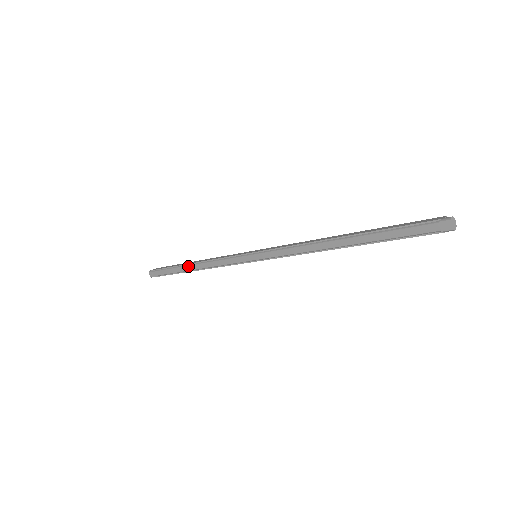
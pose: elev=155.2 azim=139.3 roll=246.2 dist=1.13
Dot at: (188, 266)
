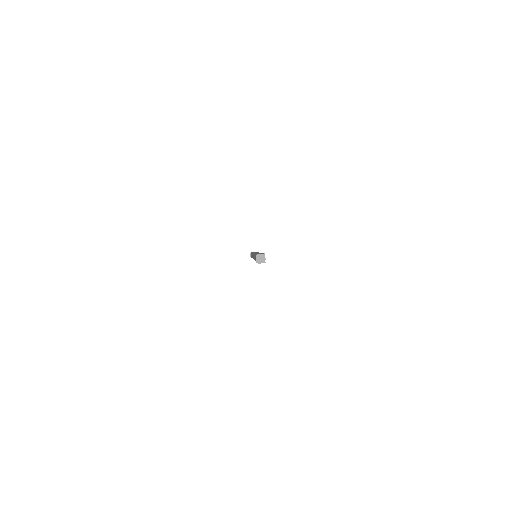
Dot at: occluded
